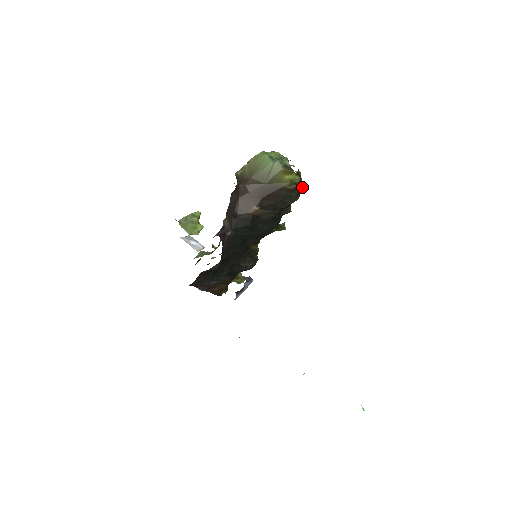
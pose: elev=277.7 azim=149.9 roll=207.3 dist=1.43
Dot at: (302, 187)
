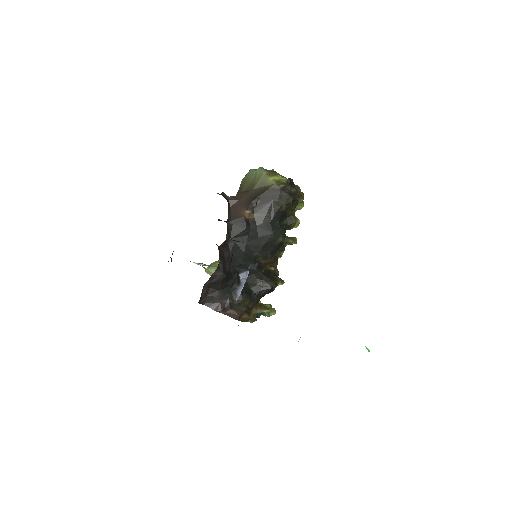
Dot at: (296, 191)
